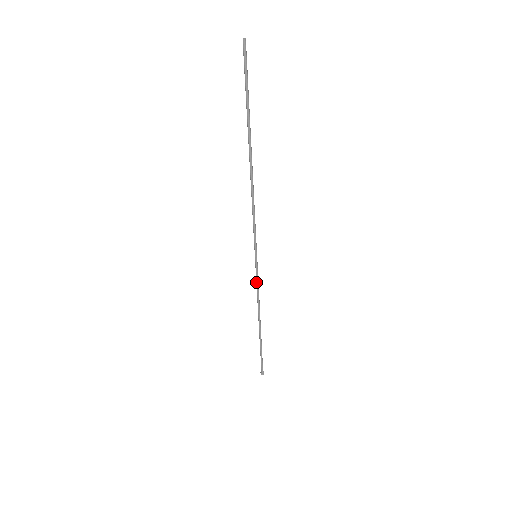
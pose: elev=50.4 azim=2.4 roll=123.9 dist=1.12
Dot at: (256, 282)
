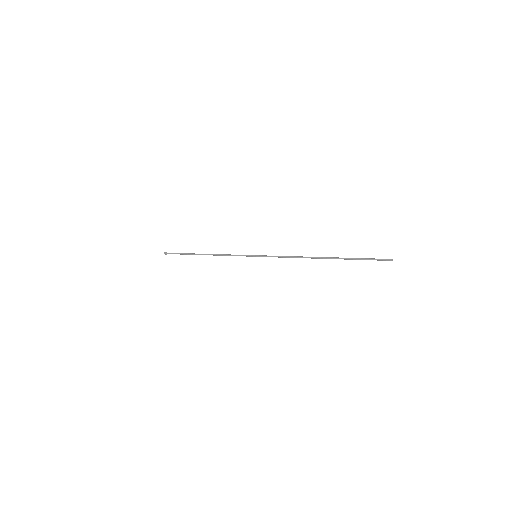
Dot at: (237, 255)
